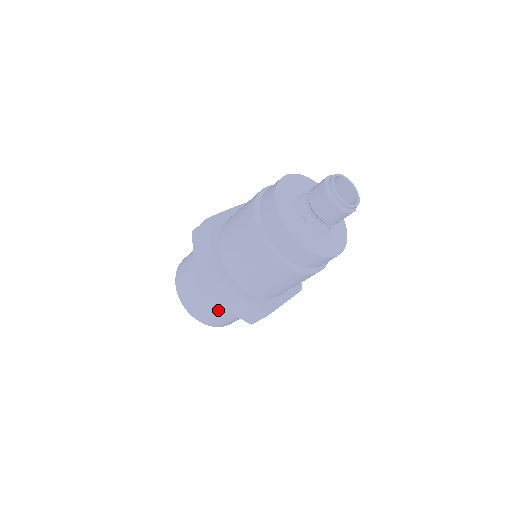
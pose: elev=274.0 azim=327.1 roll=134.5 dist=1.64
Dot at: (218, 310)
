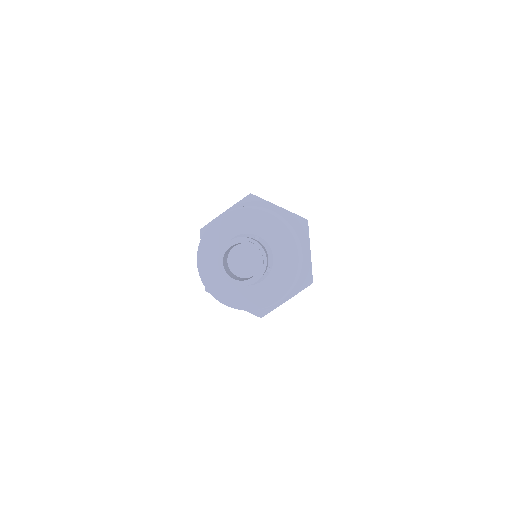
Dot at: occluded
